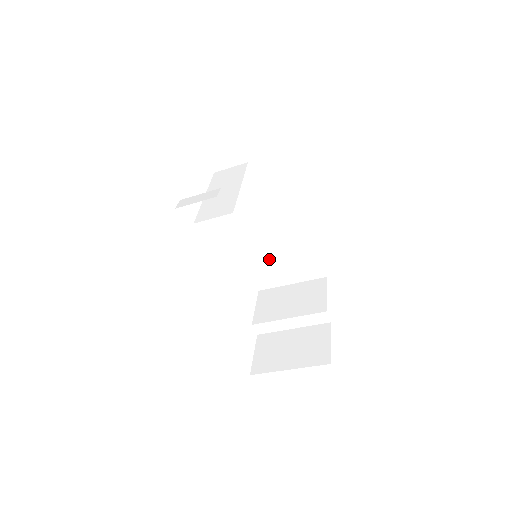
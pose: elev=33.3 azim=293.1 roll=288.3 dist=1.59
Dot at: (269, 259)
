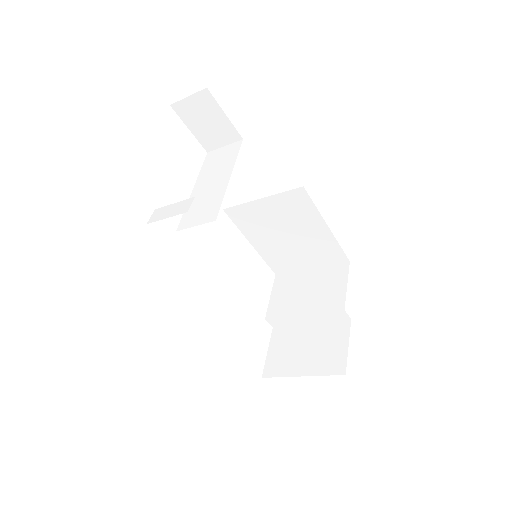
Dot at: (281, 245)
